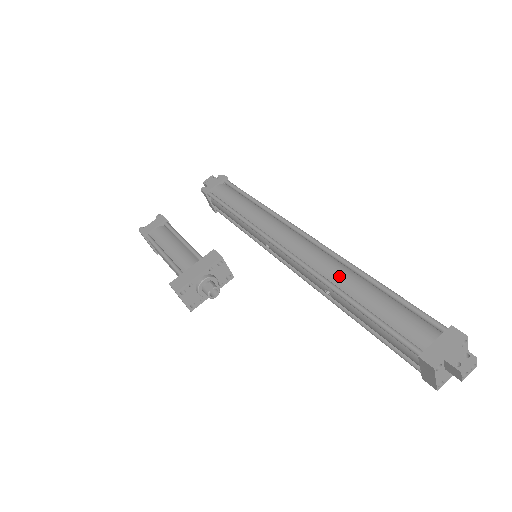
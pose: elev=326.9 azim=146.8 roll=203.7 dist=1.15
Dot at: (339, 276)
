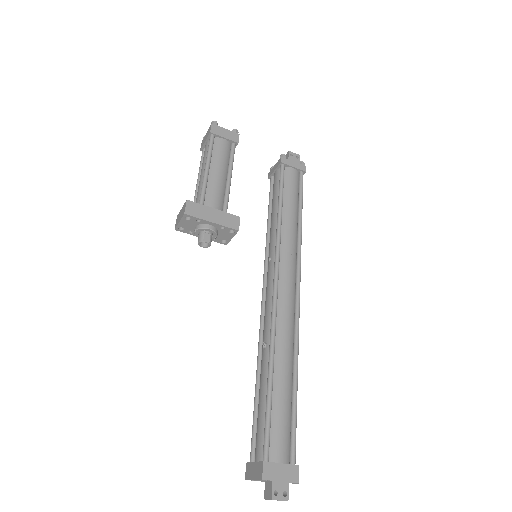
Dot at: (283, 349)
